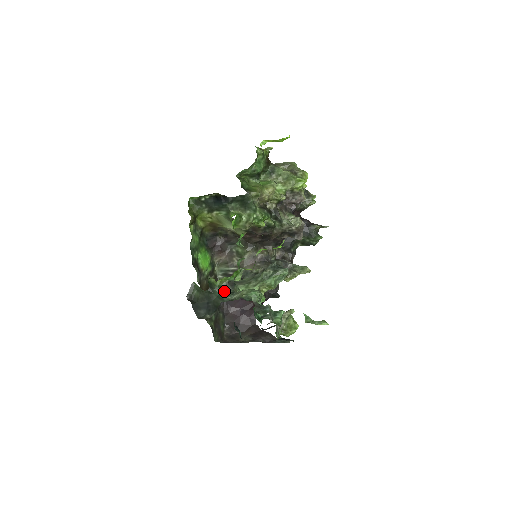
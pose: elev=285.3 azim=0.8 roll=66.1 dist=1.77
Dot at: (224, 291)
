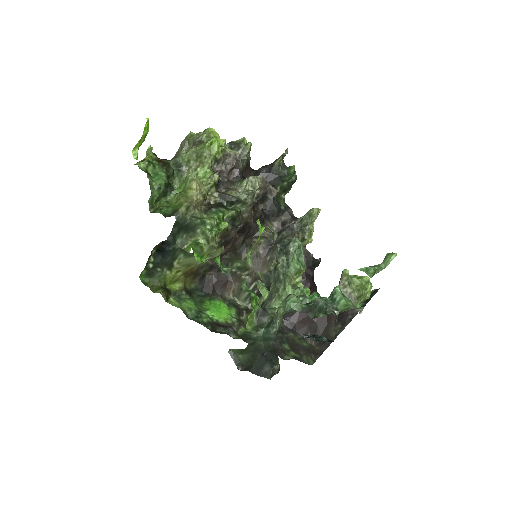
Dot at: (263, 328)
